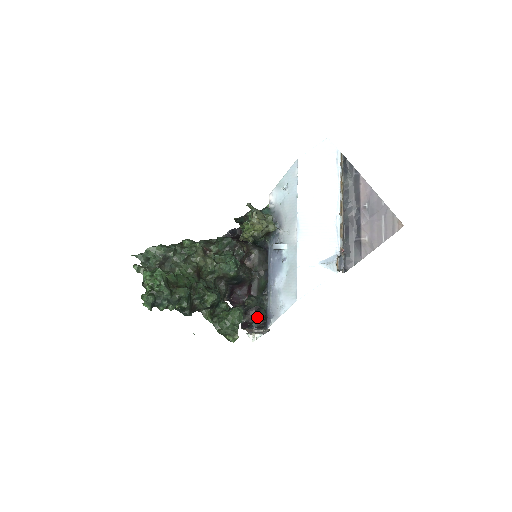
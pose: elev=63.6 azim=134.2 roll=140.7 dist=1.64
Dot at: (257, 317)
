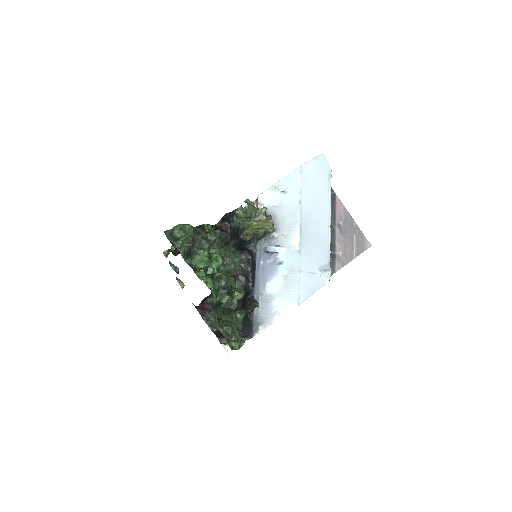
Dot at: occluded
